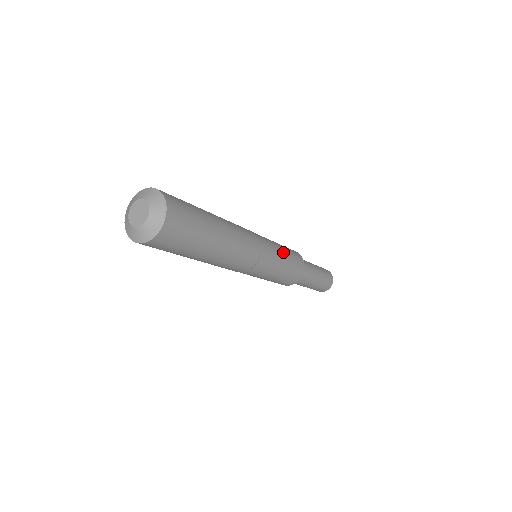
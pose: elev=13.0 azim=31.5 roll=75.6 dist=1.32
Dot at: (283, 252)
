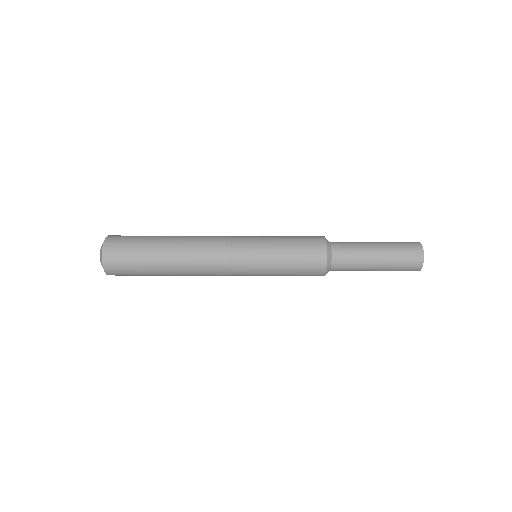
Dot at: (277, 259)
